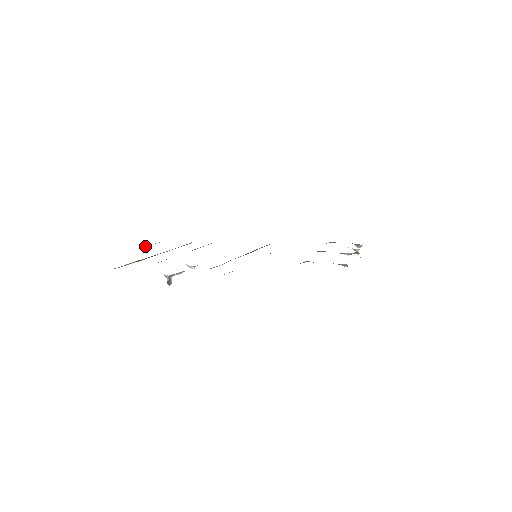
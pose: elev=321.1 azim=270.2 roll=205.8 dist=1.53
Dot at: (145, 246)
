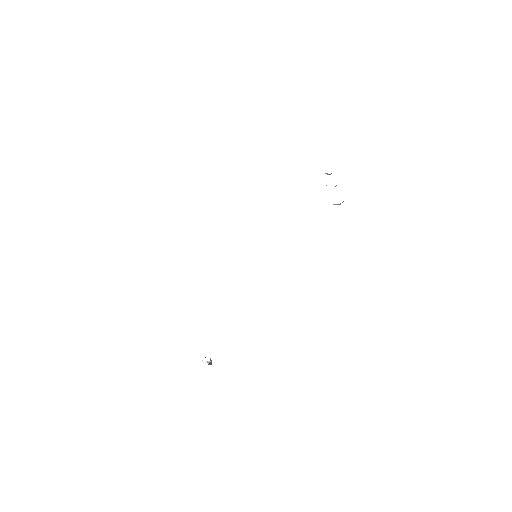
Dot at: occluded
